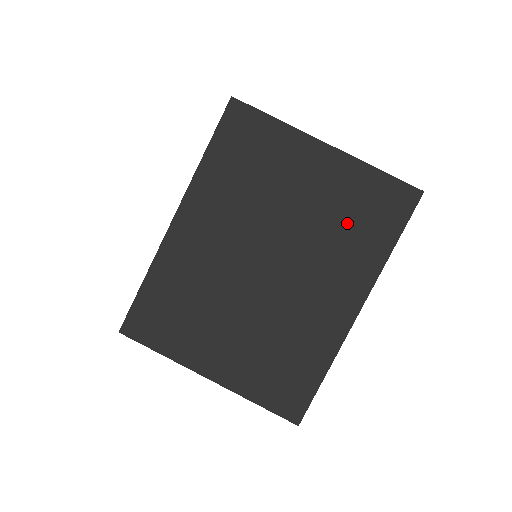
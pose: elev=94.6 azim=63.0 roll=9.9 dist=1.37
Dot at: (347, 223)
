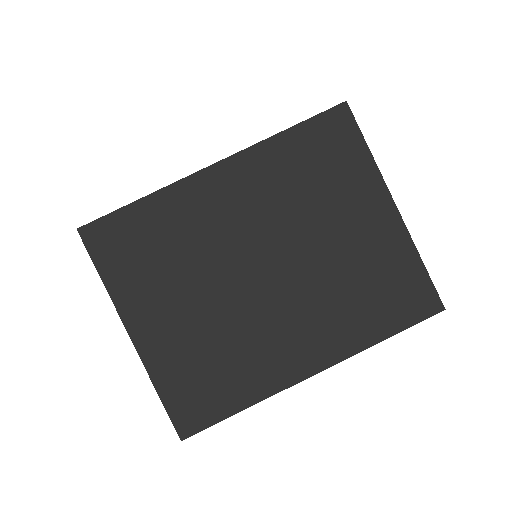
Dot at: (362, 287)
